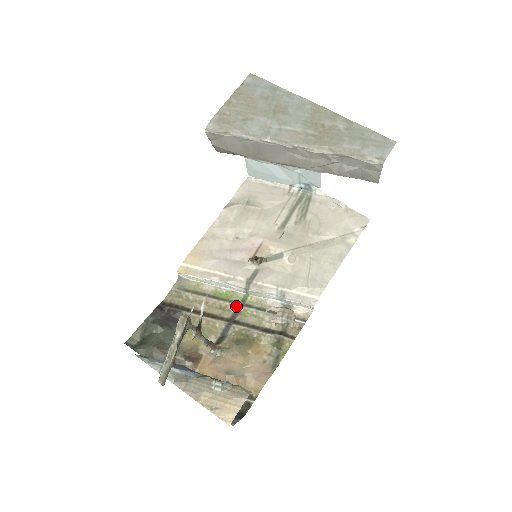
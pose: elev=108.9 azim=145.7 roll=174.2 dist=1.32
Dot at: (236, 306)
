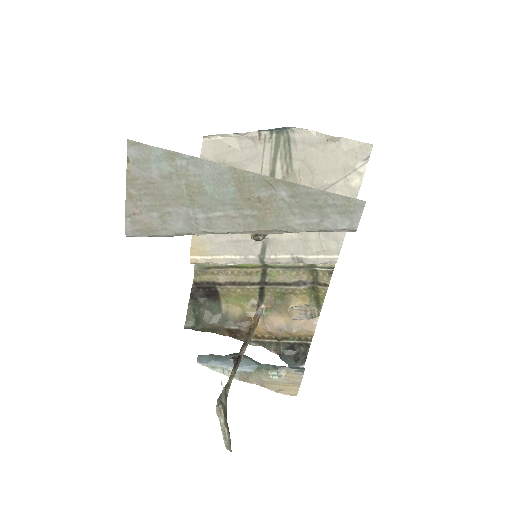
Dot at: (260, 270)
